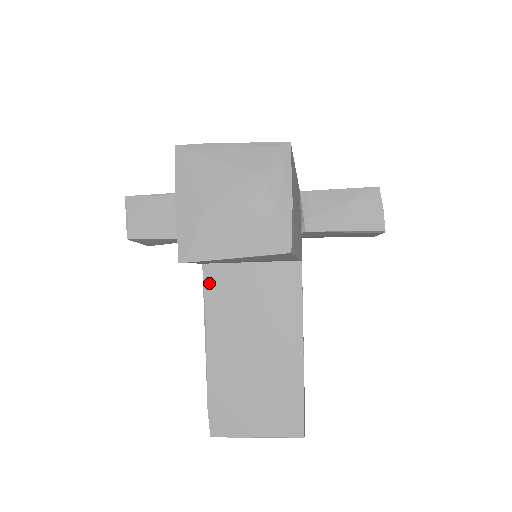
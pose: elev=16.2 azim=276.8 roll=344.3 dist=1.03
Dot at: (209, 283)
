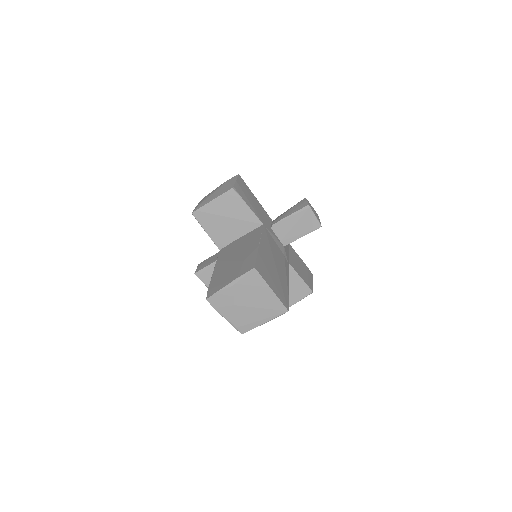
Dot at: (221, 253)
